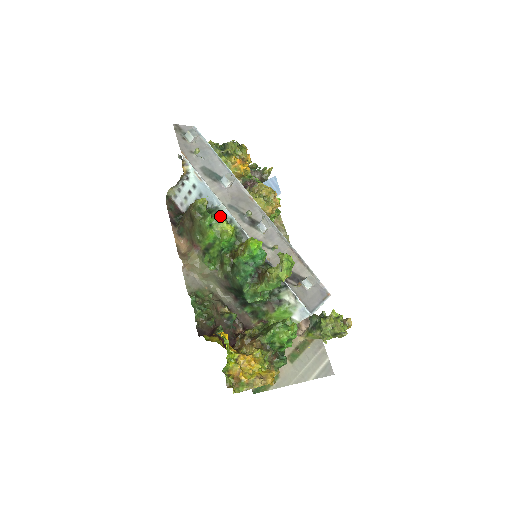
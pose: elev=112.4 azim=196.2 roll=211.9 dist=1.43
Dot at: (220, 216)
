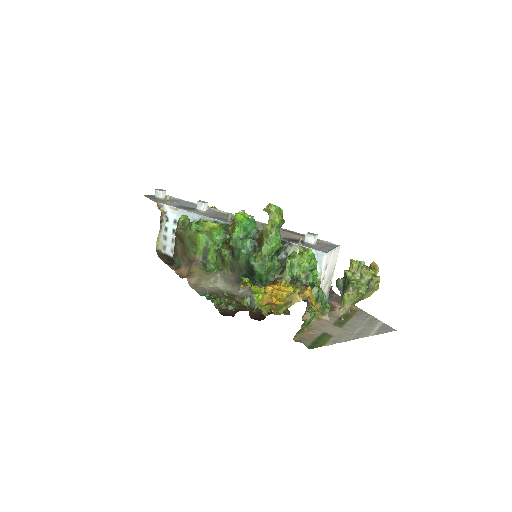
Dot at: (203, 220)
